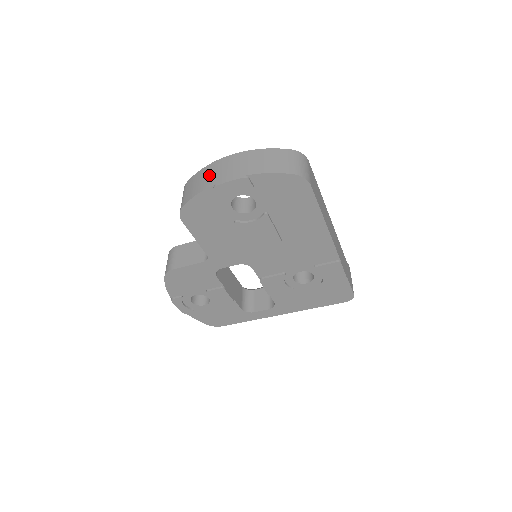
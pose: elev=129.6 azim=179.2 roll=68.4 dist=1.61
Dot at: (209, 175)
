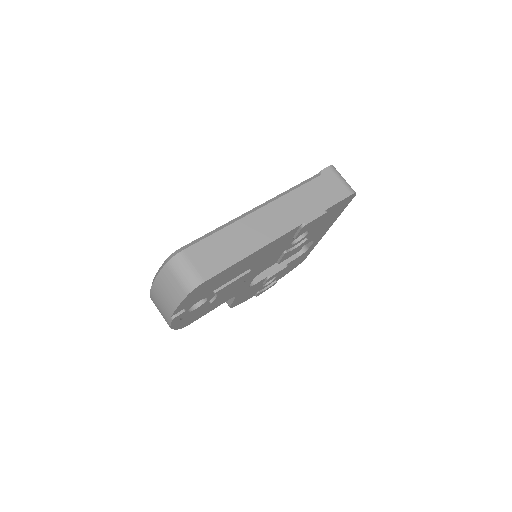
Dot at: occluded
